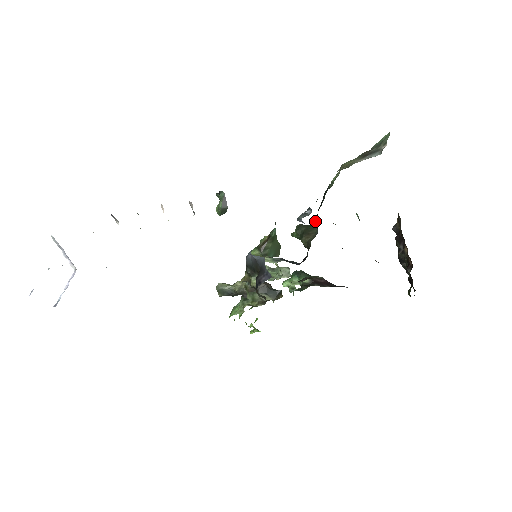
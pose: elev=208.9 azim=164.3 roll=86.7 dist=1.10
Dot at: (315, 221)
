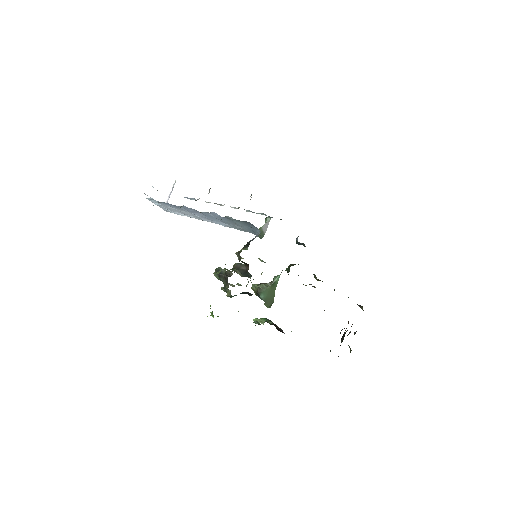
Dot at: occluded
